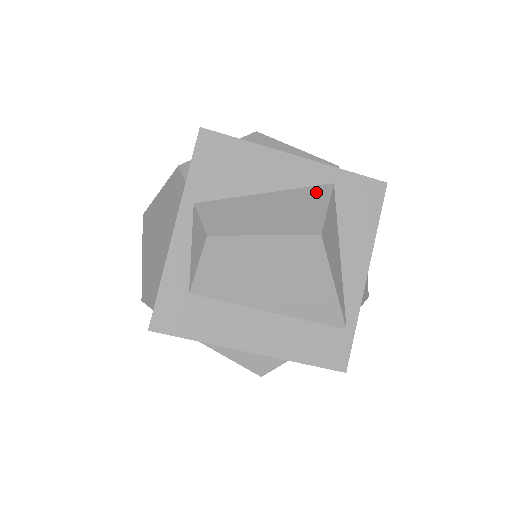
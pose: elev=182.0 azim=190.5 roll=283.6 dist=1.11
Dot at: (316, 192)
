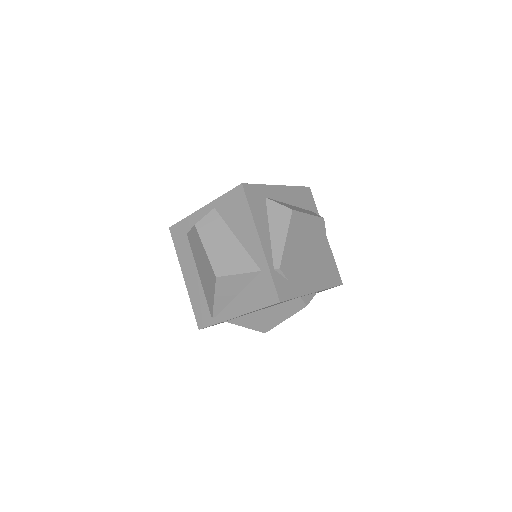
Dot at: (249, 264)
